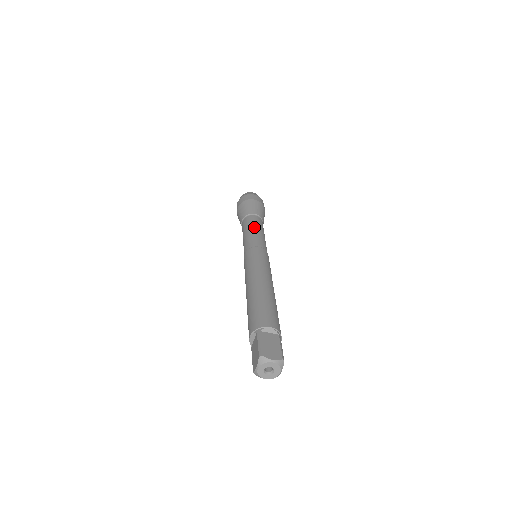
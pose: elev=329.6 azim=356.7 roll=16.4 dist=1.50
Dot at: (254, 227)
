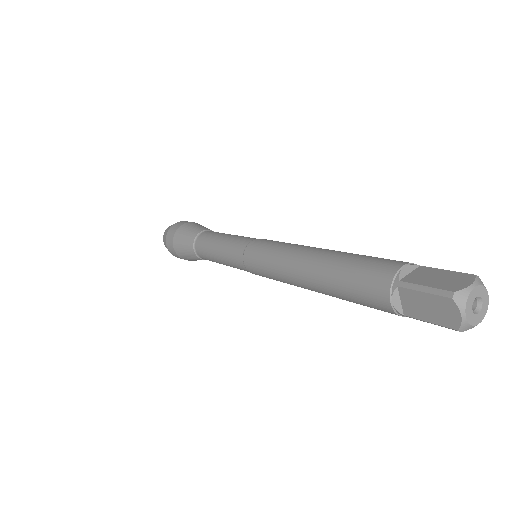
Dot at: occluded
